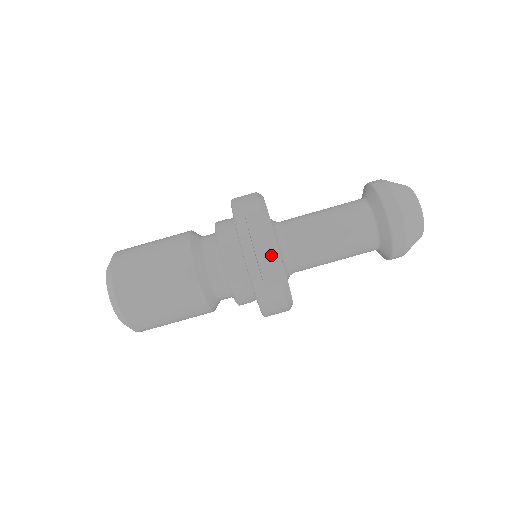
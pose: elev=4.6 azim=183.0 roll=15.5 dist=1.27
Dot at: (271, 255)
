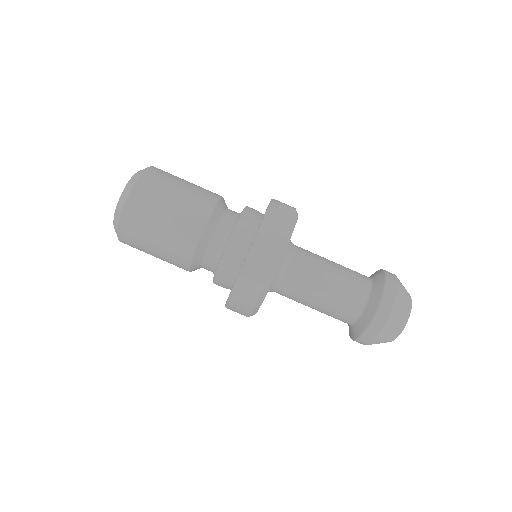
Dot at: (282, 237)
